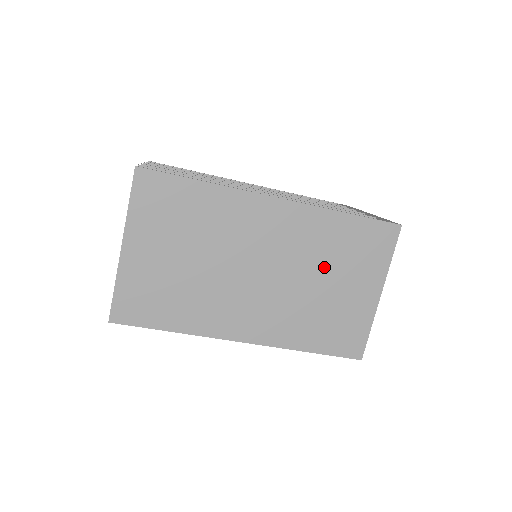
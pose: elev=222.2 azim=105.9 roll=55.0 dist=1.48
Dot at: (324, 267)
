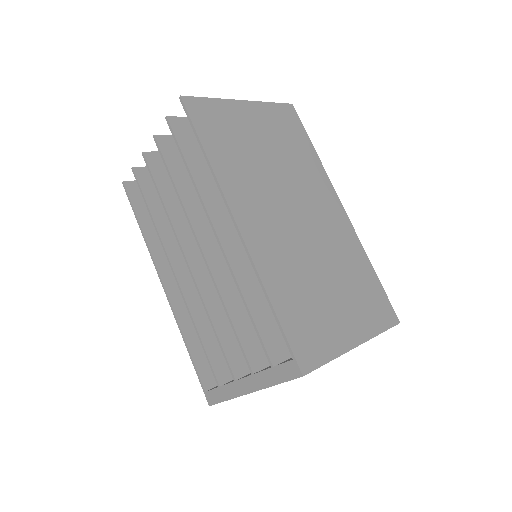
Dot at: (337, 273)
